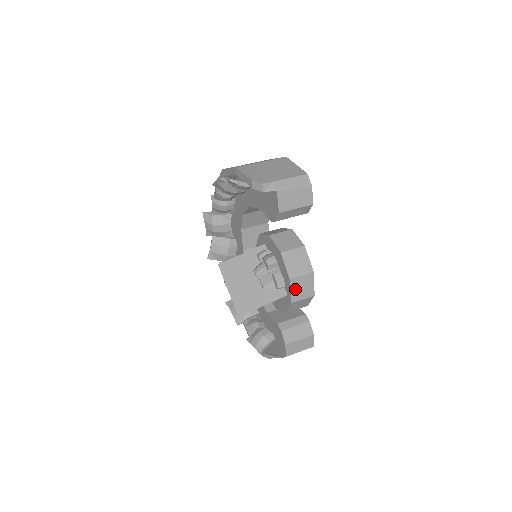
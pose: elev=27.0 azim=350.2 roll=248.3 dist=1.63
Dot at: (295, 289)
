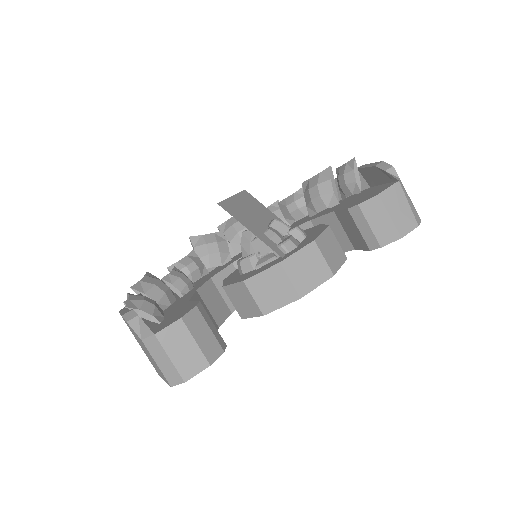
Dot at: (302, 257)
